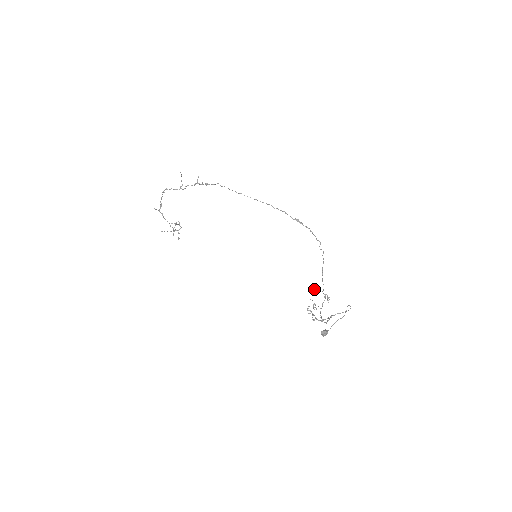
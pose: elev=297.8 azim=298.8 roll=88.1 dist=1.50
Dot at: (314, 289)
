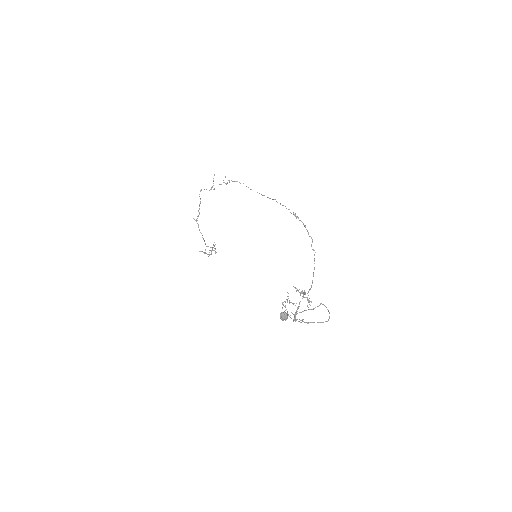
Dot at: (300, 294)
